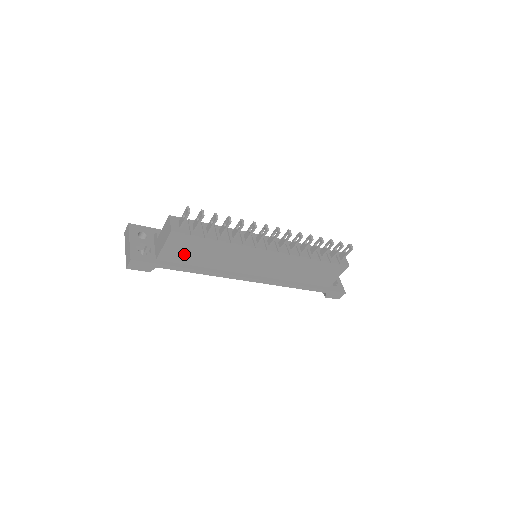
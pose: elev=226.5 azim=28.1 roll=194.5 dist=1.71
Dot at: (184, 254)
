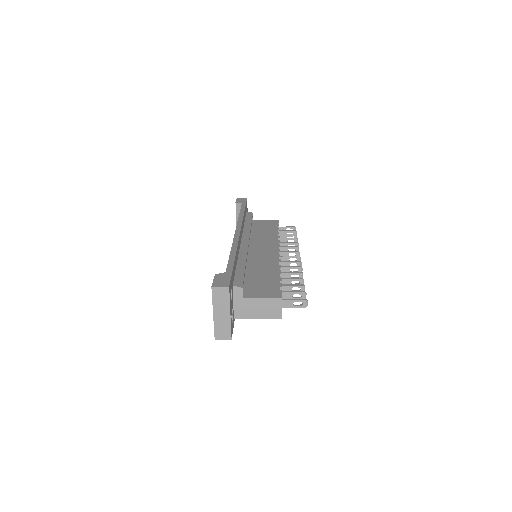
Dot at: occluded
